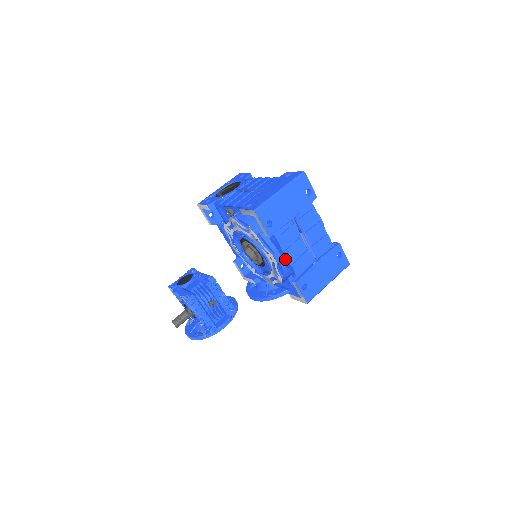
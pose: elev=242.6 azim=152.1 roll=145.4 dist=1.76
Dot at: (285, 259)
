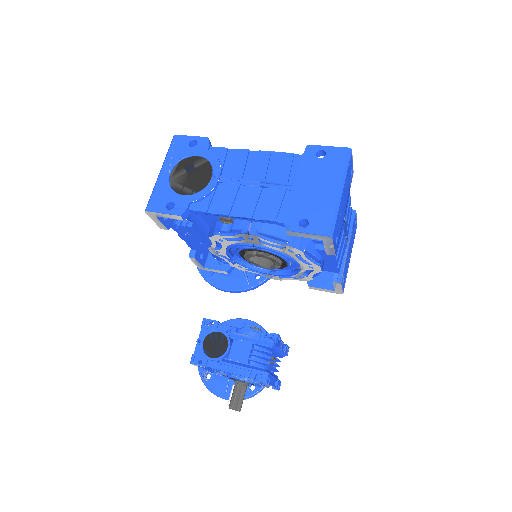
Dot at: (331, 263)
